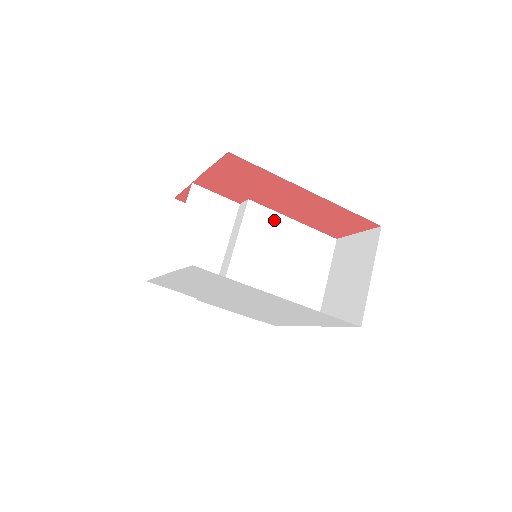
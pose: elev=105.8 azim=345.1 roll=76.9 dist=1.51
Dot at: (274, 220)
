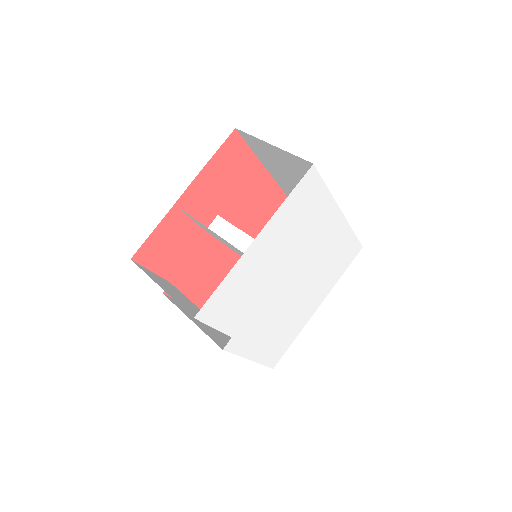
Dot at: occluded
